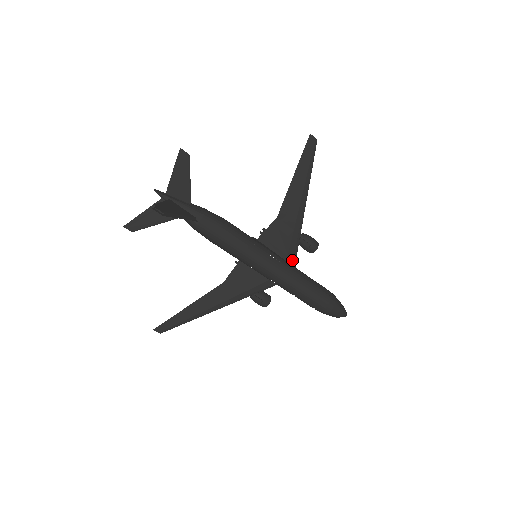
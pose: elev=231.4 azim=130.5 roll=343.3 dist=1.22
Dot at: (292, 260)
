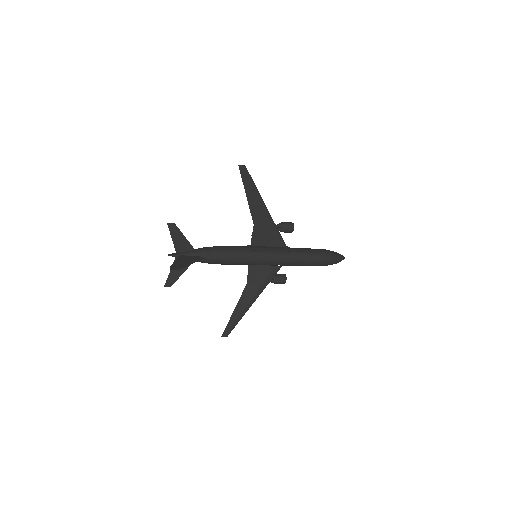
Dot at: (282, 244)
